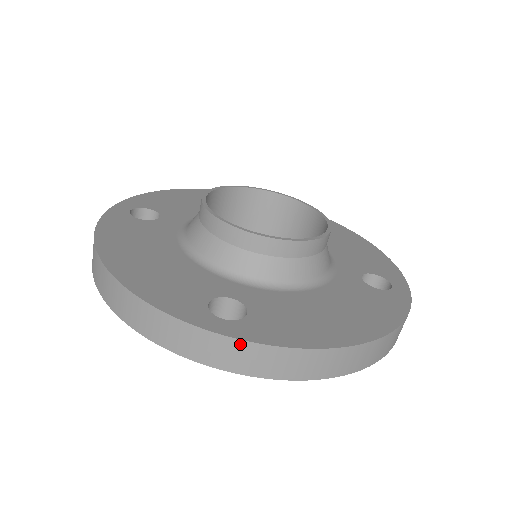
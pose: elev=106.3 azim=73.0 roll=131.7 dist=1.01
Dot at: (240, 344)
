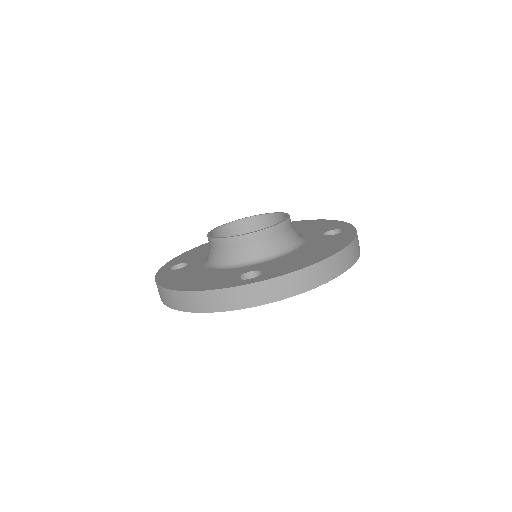
Dot at: (265, 283)
